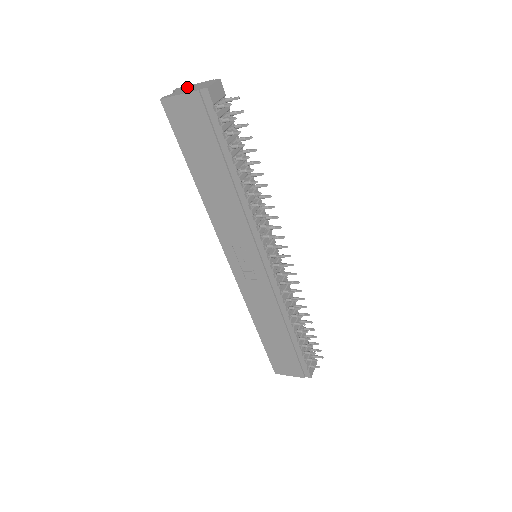
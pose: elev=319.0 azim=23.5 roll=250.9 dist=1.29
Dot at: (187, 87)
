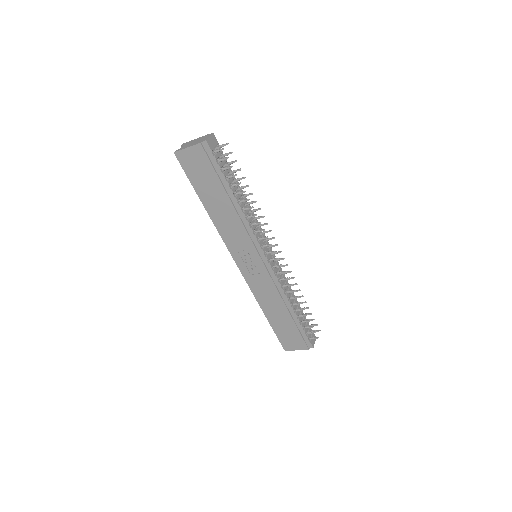
Dot at: (191, 142)
